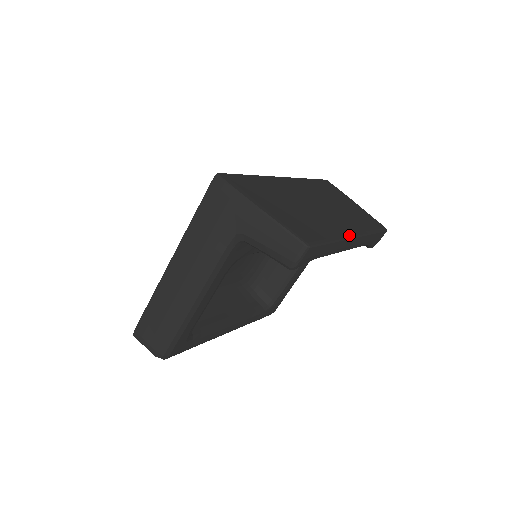
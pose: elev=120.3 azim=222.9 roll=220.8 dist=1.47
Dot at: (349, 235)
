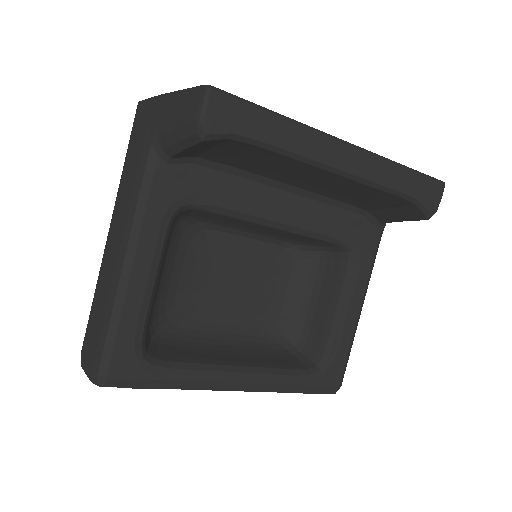
Dot at: (331, 135)
